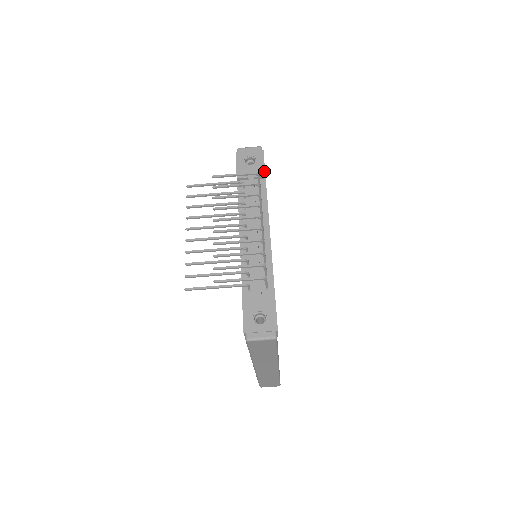
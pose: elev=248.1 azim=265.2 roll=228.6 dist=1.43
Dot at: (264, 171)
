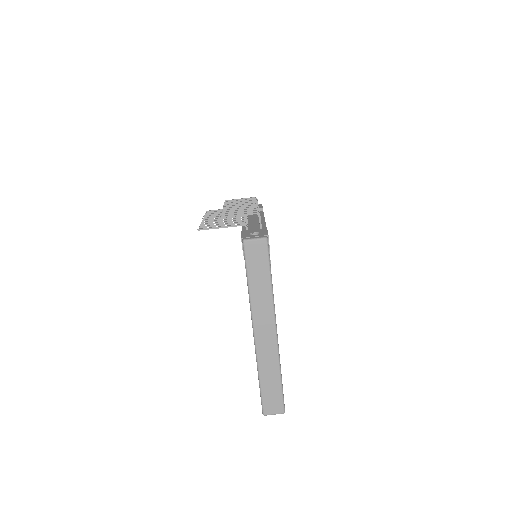
Dot at: (262, 207)
